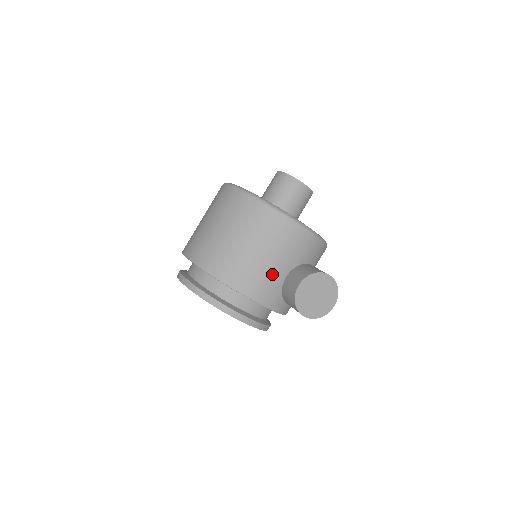
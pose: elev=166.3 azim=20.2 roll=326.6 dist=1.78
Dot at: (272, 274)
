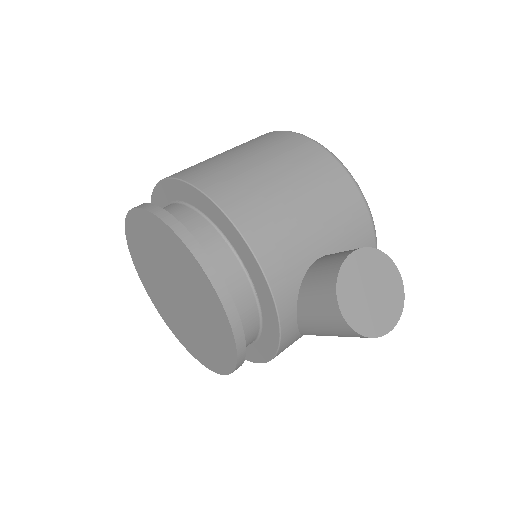
Dot at: (301, 237)
